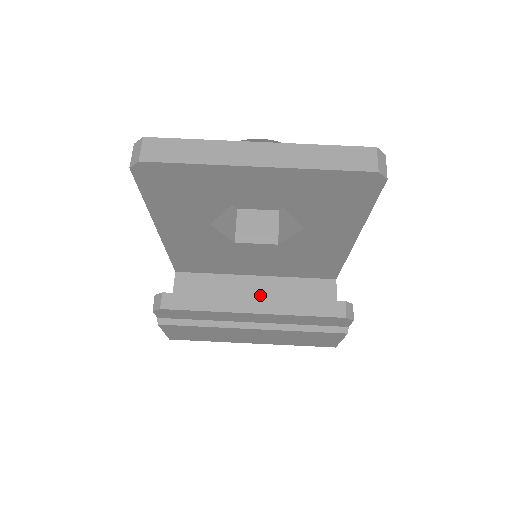
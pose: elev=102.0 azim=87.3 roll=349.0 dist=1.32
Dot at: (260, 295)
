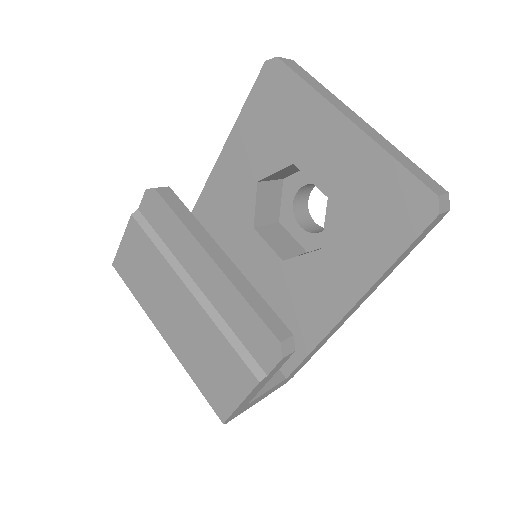
Dot at: occluded
